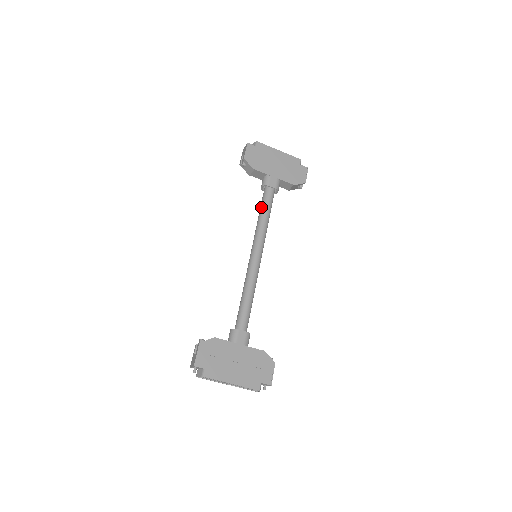
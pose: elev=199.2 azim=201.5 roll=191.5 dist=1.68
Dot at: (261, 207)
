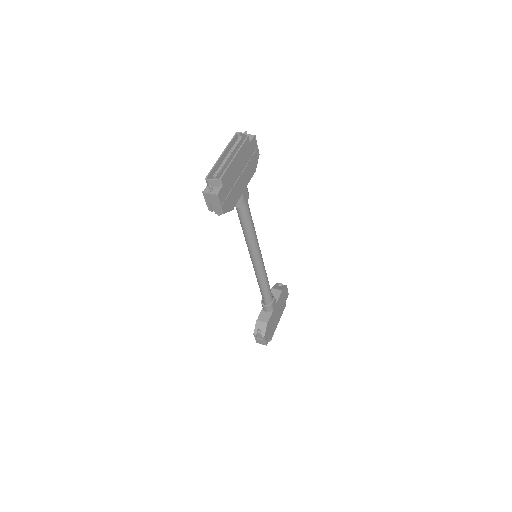
Dot at: (245, 224)
